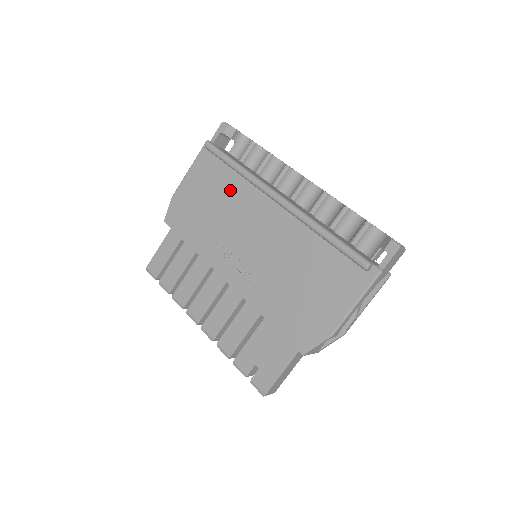
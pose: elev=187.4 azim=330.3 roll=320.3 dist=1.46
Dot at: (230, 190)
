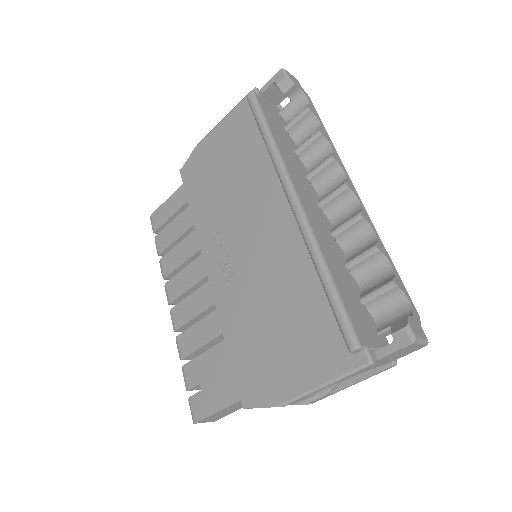
Dot at: (252, 163)
